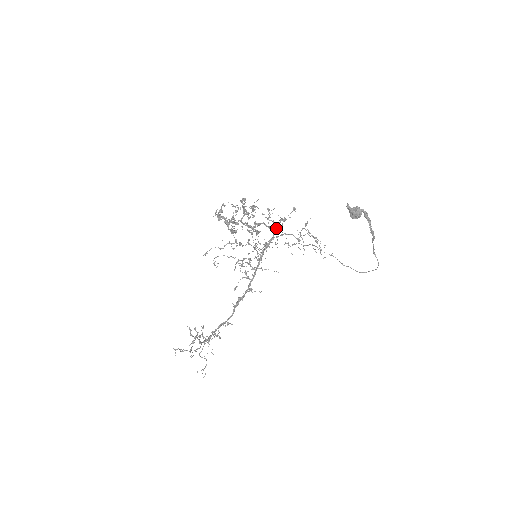
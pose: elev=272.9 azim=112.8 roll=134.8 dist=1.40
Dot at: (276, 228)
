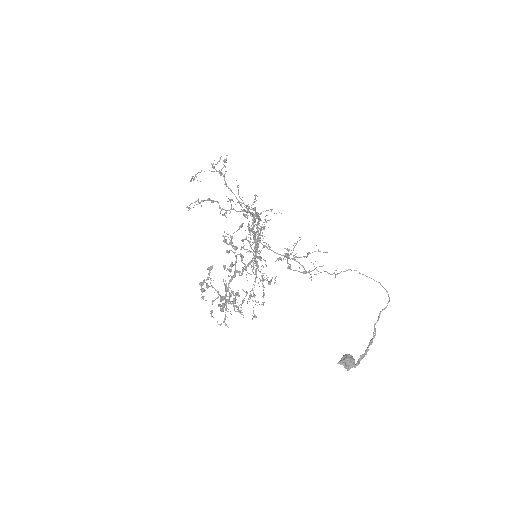
Dot at: (255, 250)
